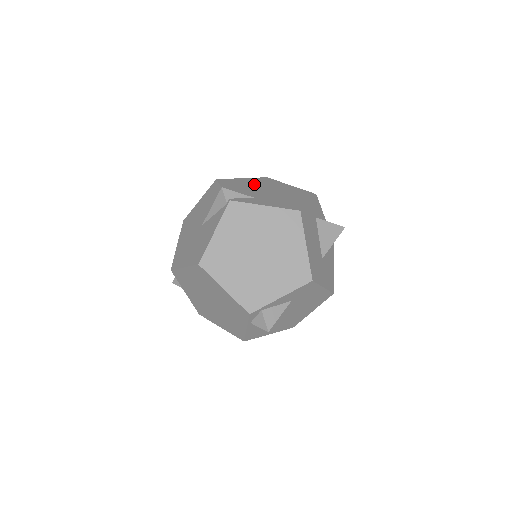
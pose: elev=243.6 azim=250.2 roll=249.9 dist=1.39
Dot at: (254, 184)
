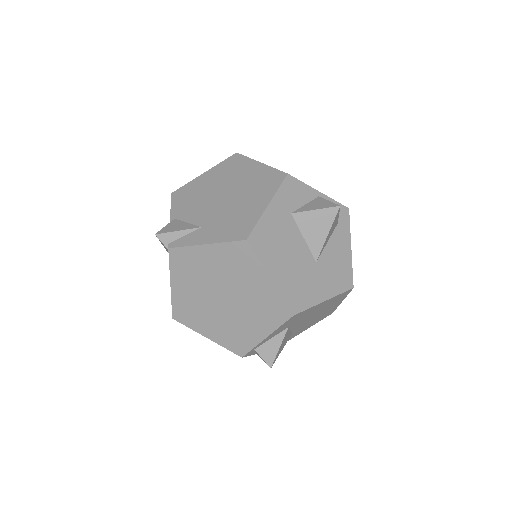
Dot at: (212, 184)
